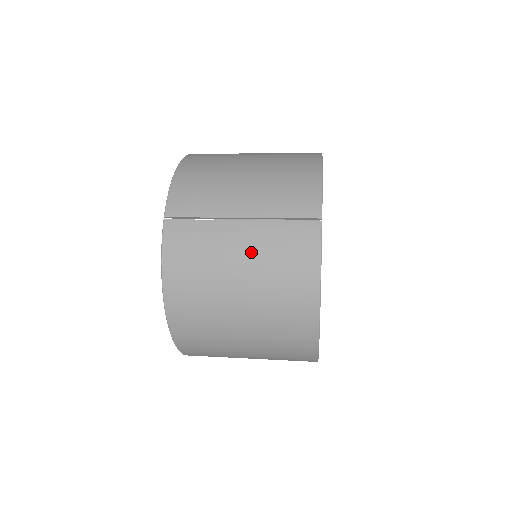
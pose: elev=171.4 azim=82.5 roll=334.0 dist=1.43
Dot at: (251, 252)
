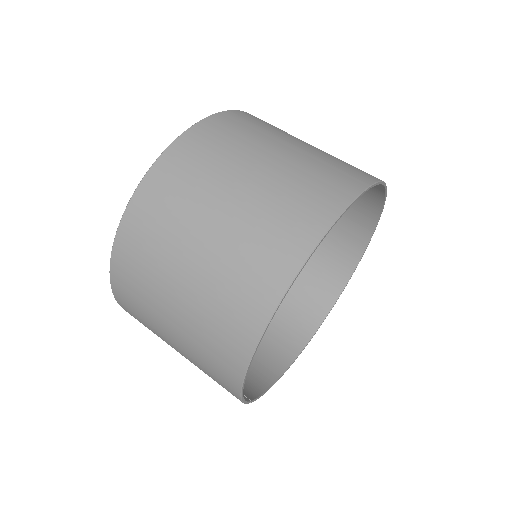
Dot at: occluded
